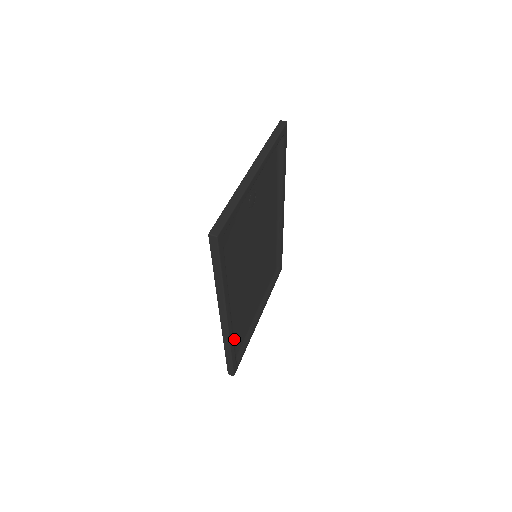
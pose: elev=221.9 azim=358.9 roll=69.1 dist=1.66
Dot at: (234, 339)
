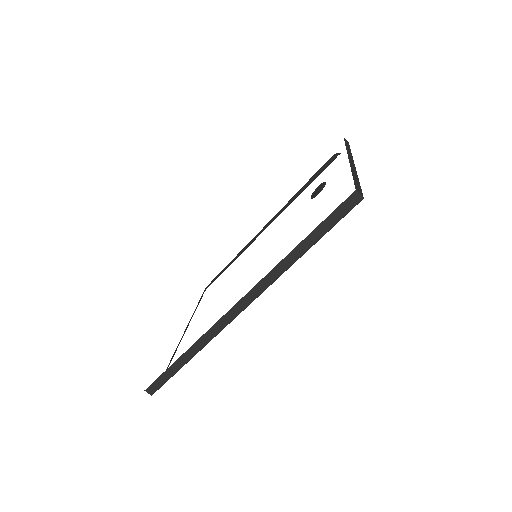
Dot at: occluded
